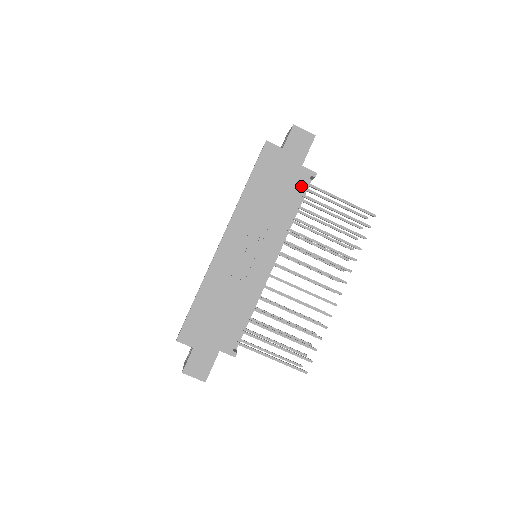
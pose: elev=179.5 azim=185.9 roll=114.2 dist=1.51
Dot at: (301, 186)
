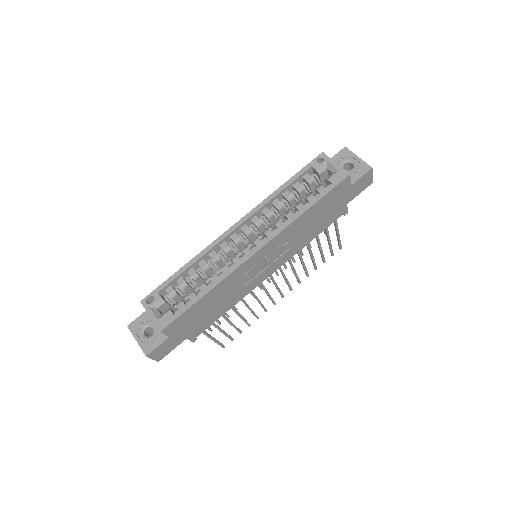
Dot at: (333, 220)
